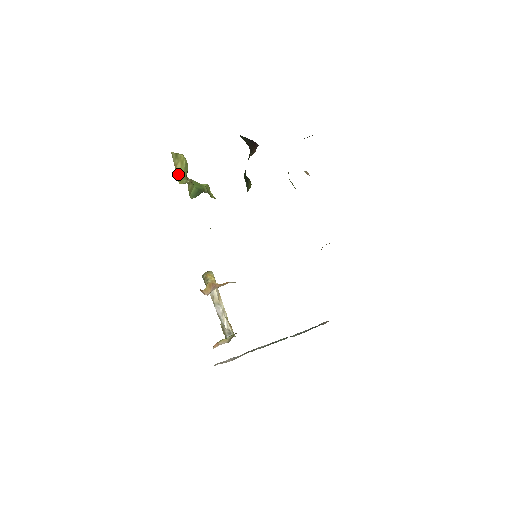
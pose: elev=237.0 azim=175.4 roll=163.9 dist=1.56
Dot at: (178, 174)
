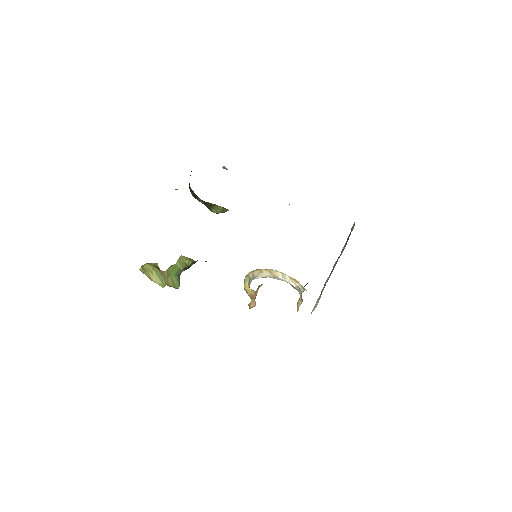
Dot at: (156, 282)
